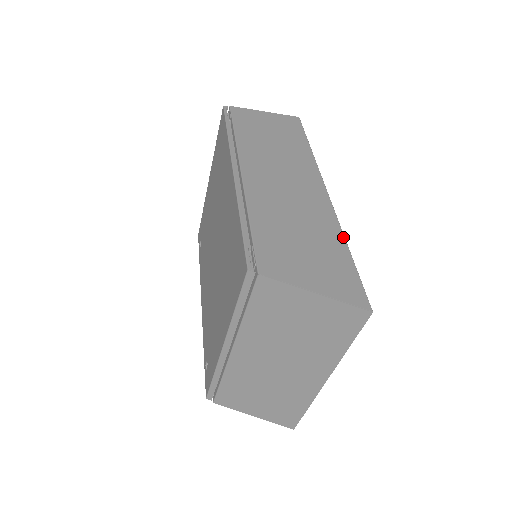
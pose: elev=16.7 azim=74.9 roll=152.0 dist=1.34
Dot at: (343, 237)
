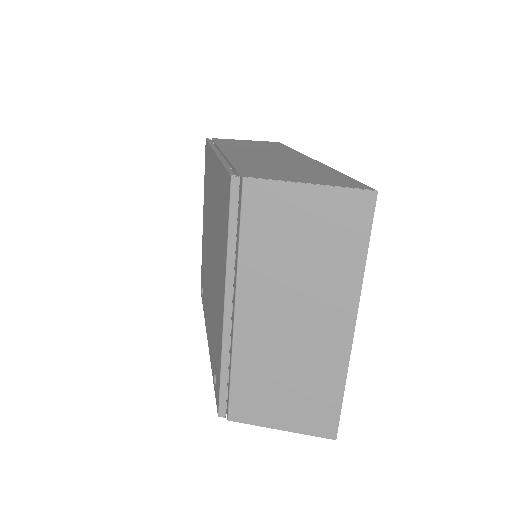
Dot at: (334, 170)
